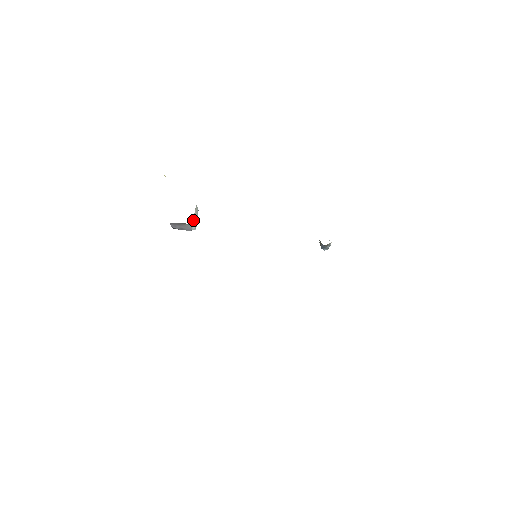
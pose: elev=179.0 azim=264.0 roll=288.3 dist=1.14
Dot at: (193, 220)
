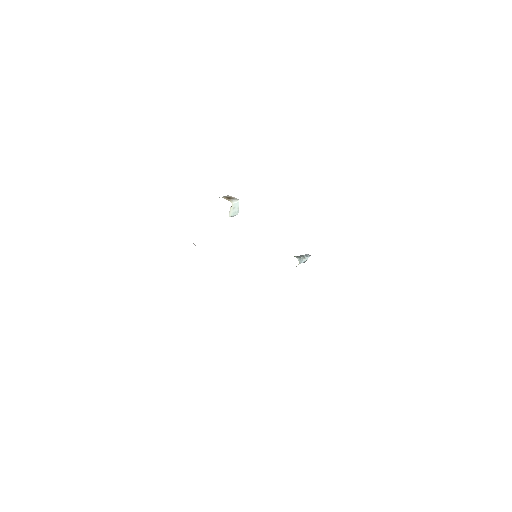
Dot at: (229, 215)
